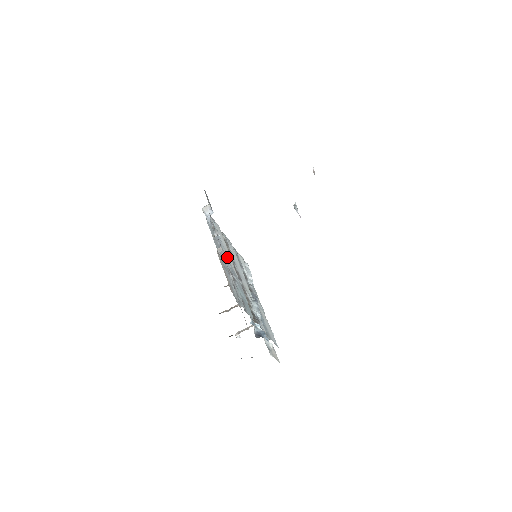
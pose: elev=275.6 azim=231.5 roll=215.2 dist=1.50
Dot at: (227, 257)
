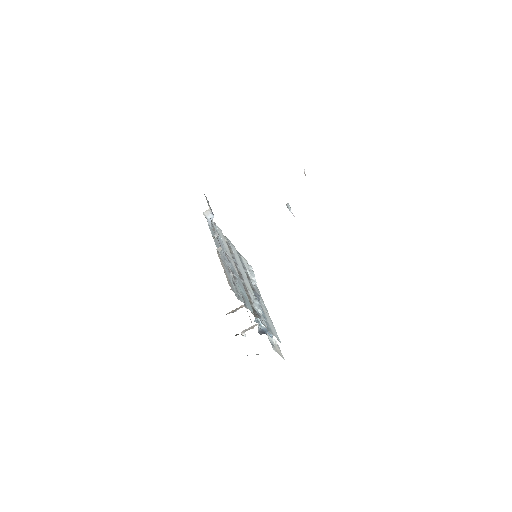
Dot at: (228, 258)
